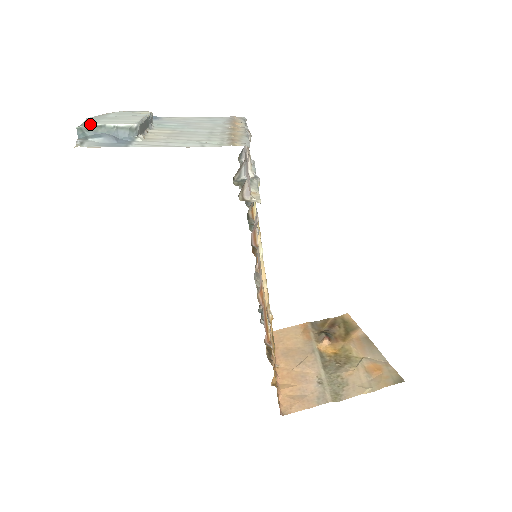
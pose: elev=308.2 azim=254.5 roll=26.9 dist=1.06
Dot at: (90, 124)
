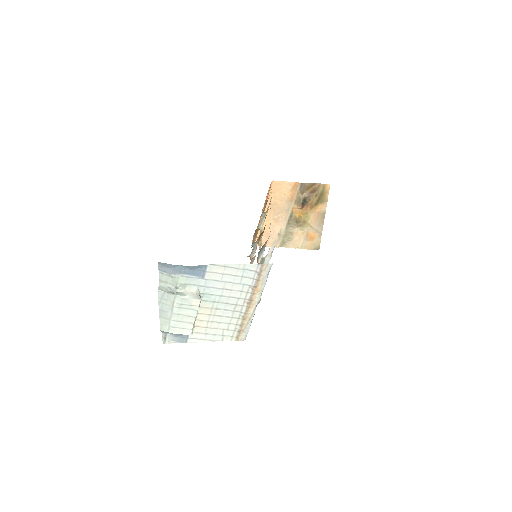
Dot at: occluded
